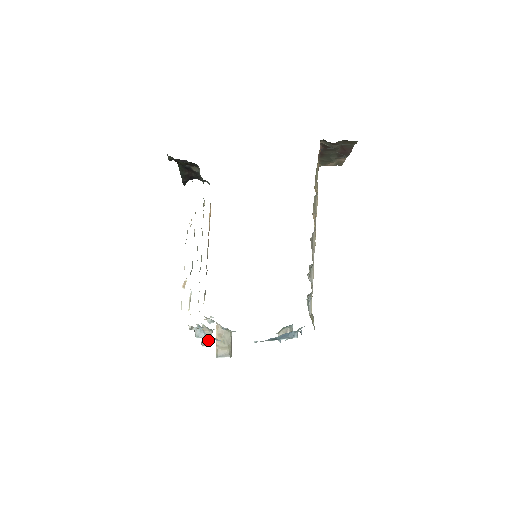
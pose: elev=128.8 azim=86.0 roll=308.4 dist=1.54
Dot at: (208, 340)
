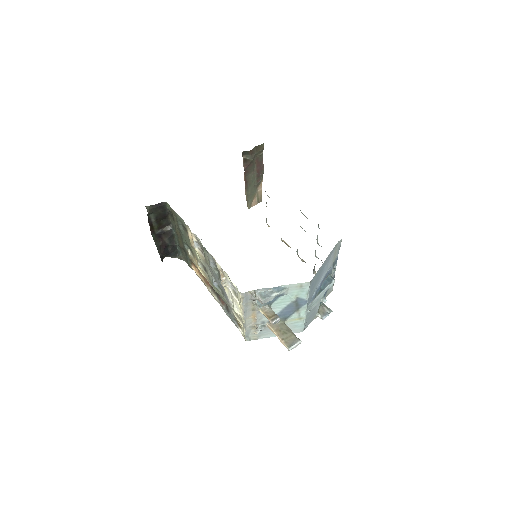
Dot at: (273, 315)
